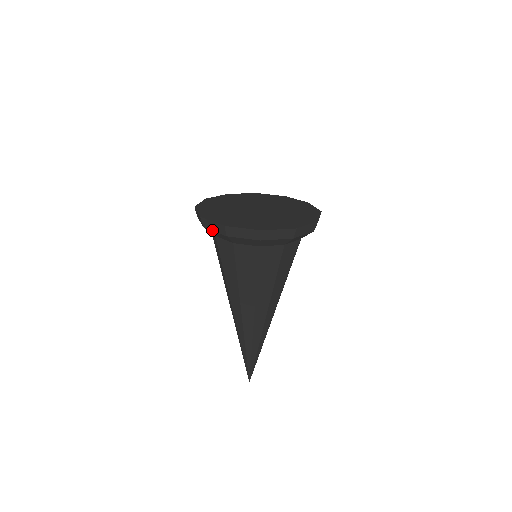
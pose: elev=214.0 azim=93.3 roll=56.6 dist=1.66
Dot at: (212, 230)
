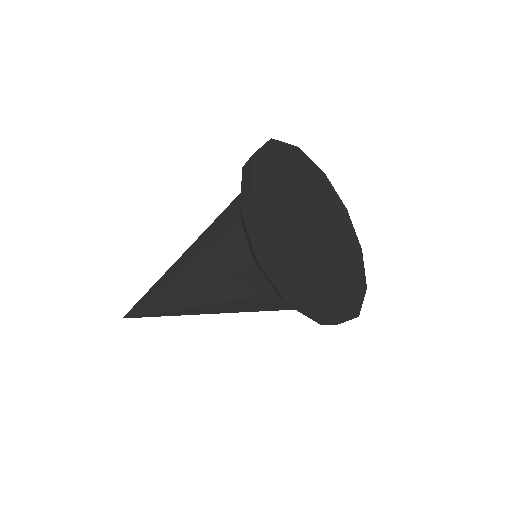
Dot at: (247, 228)
